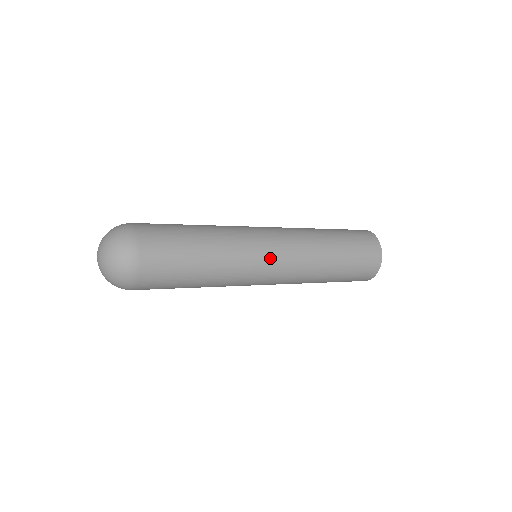
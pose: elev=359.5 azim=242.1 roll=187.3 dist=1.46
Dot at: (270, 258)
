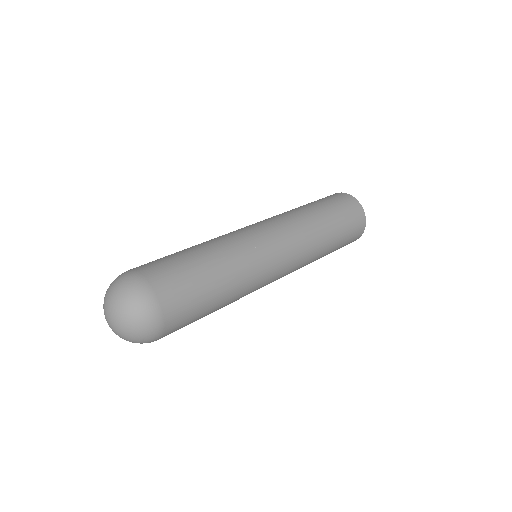
Dot at: (277, 259)
